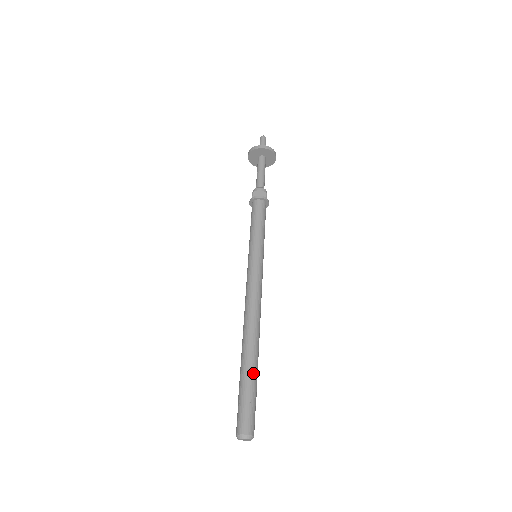
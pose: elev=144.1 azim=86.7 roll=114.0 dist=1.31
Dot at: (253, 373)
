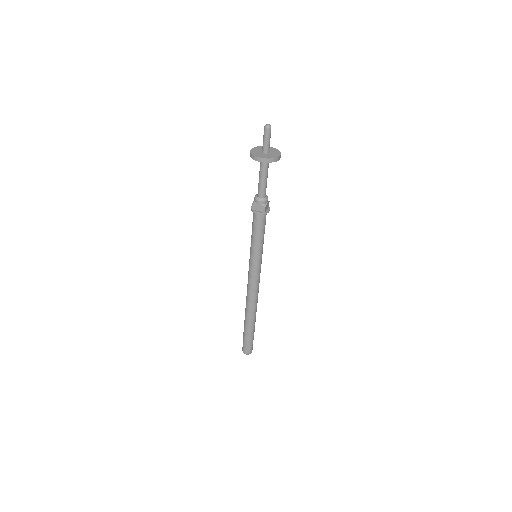
Dot at: (251, 330)
